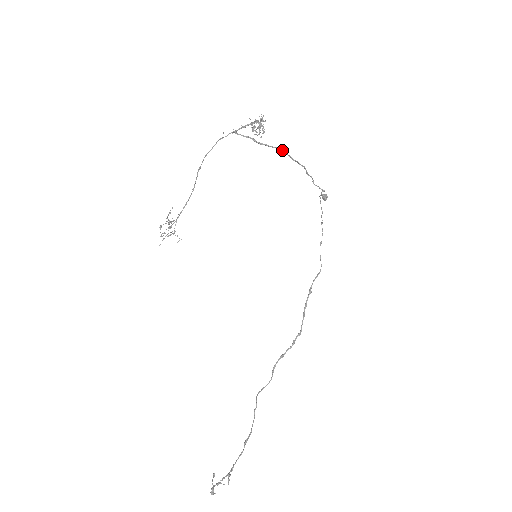
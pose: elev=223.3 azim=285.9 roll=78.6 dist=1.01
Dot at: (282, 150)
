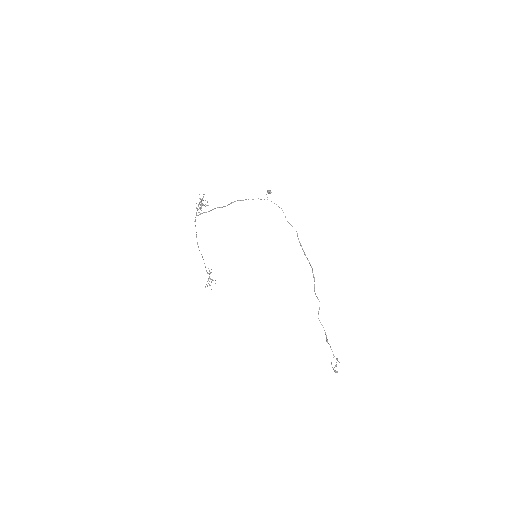
Dot at: occluded
